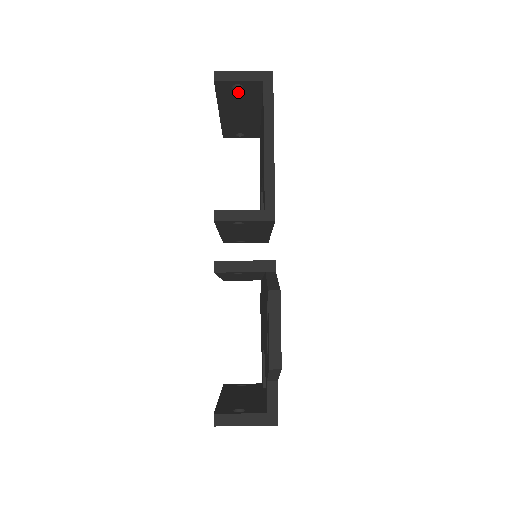
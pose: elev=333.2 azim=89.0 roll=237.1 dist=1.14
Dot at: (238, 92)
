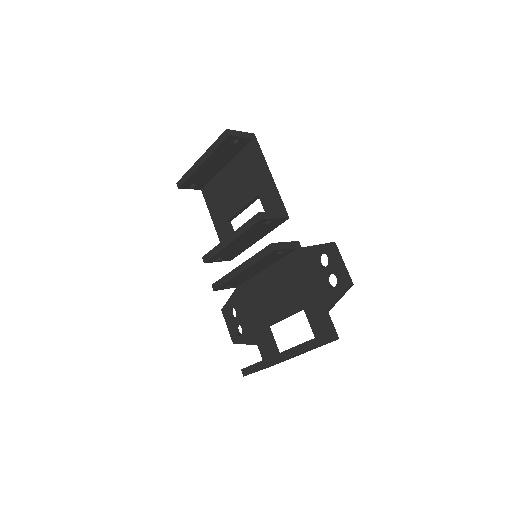
Dot at: (232, 146)
